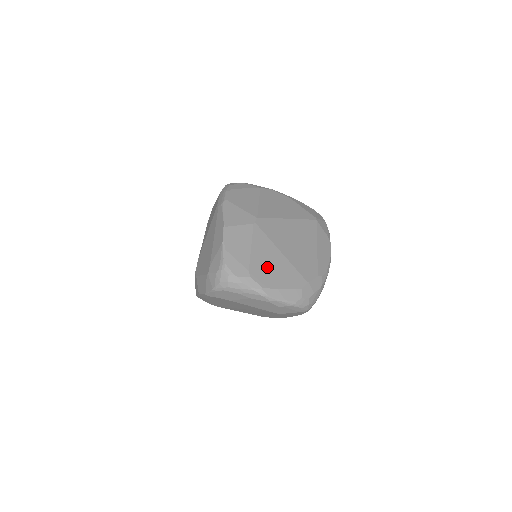
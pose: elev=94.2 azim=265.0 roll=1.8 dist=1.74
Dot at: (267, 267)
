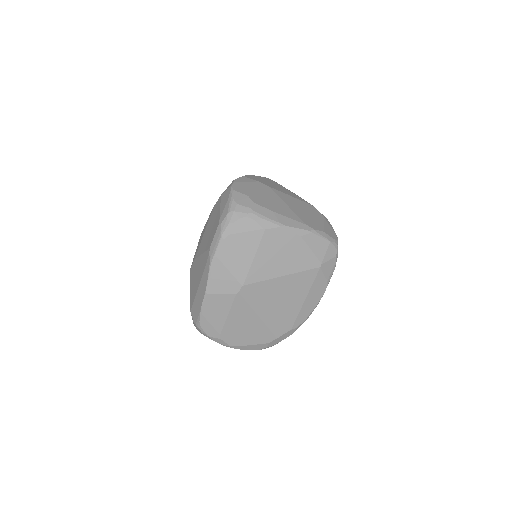
Dot at: (239, 330)
